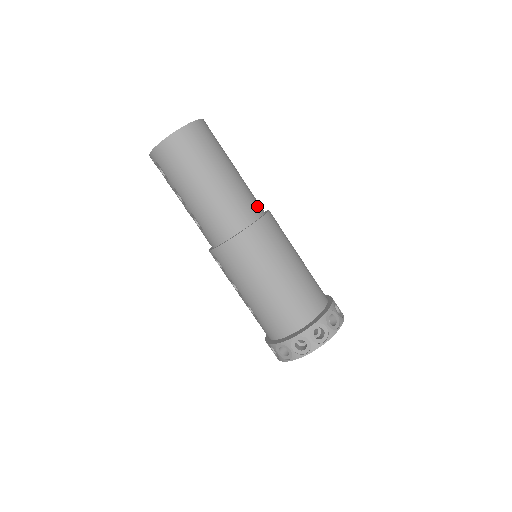
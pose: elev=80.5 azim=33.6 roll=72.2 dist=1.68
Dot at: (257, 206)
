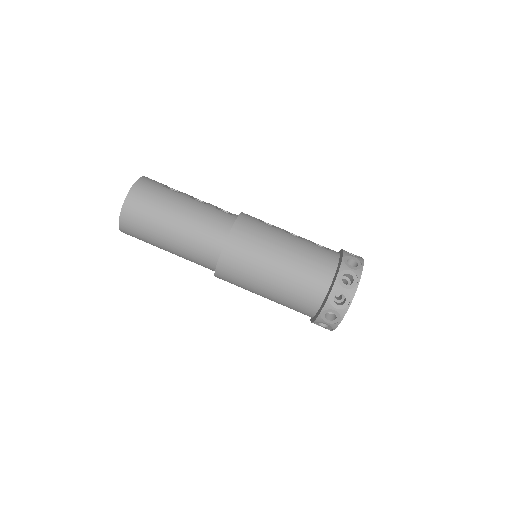
Dot at: (224, 221)
